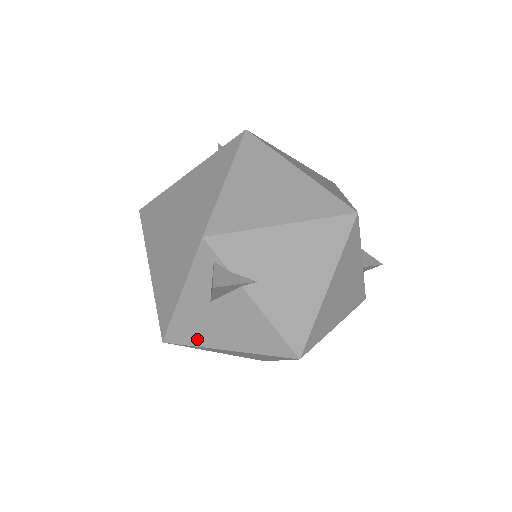
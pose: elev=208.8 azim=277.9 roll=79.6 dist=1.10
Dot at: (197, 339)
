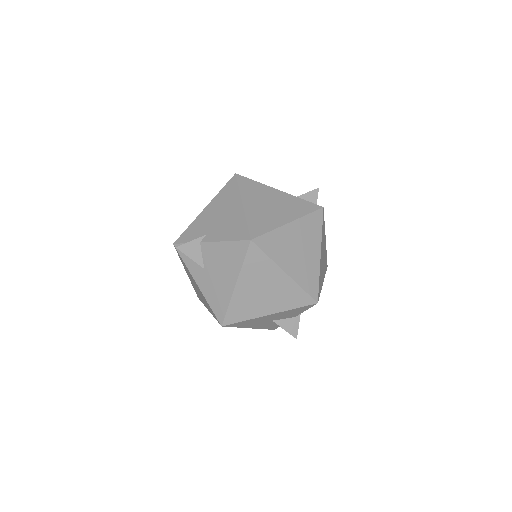
Dot at: (224, 300)
